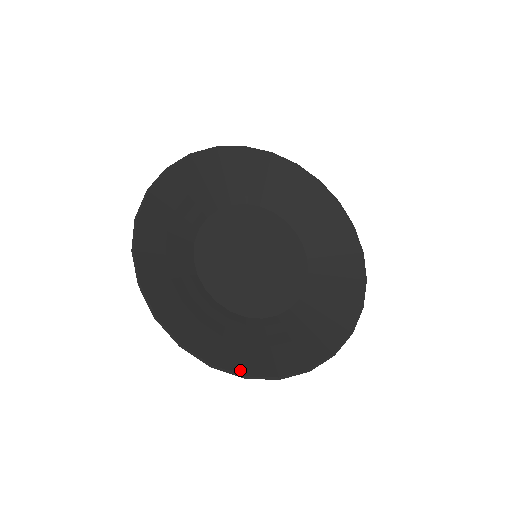
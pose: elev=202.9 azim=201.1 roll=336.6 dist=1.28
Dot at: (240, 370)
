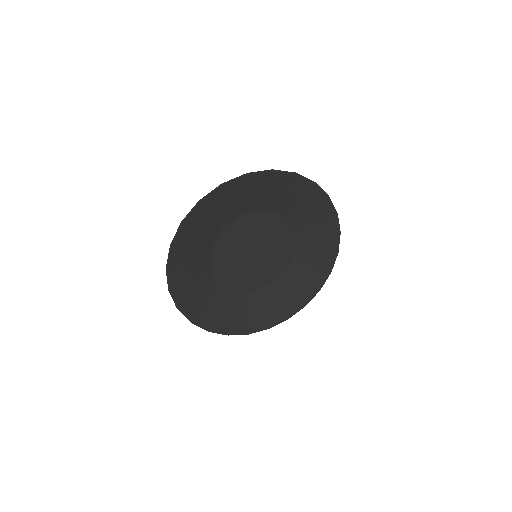
Dot at: (265, 326)
